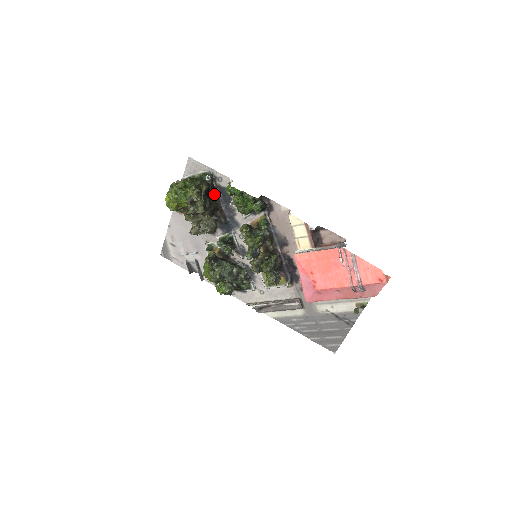
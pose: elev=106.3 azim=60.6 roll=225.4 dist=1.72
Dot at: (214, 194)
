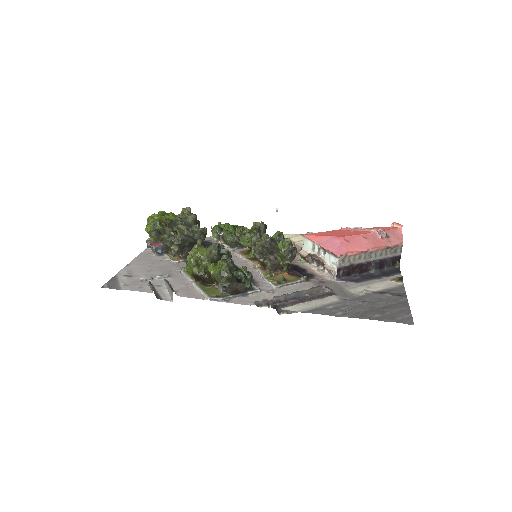
Dot at: occluded
